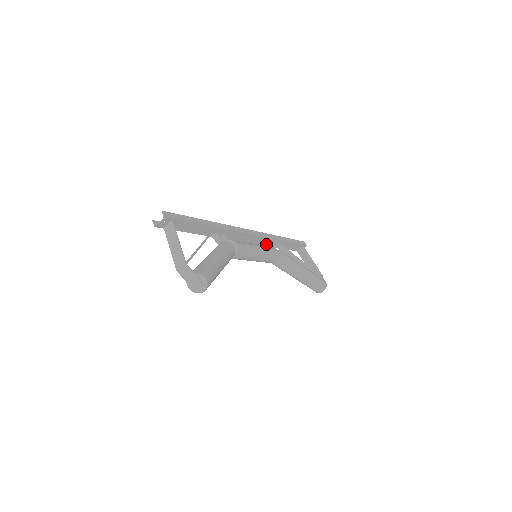
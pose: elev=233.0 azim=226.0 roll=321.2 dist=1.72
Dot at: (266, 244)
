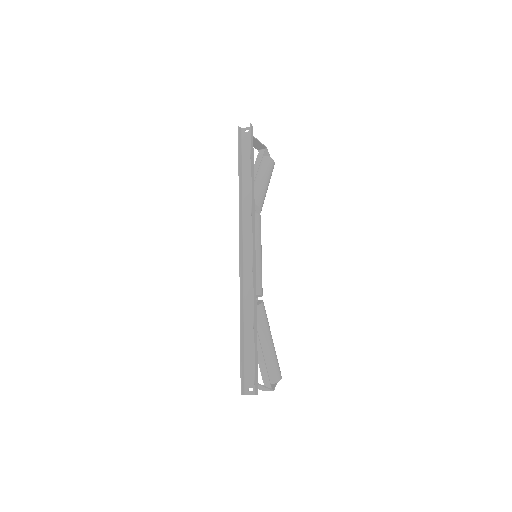
Dot at: (245, 210)
